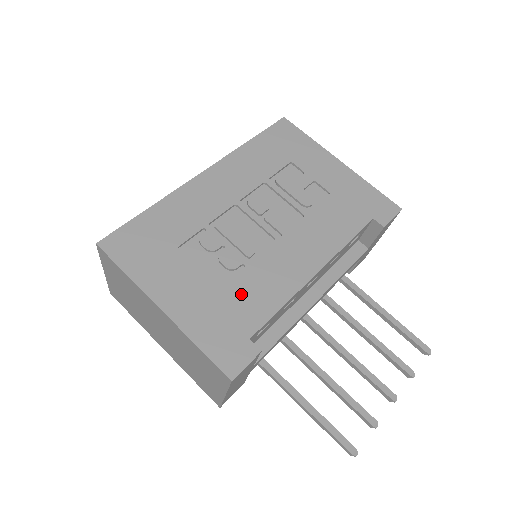
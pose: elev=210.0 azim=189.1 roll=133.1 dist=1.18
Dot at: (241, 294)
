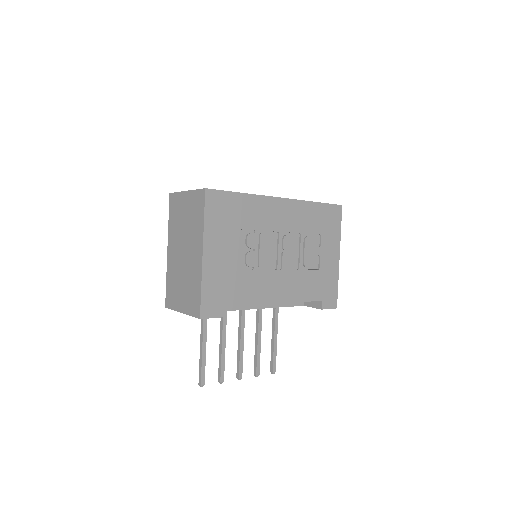
Dot at: (240, 282)
